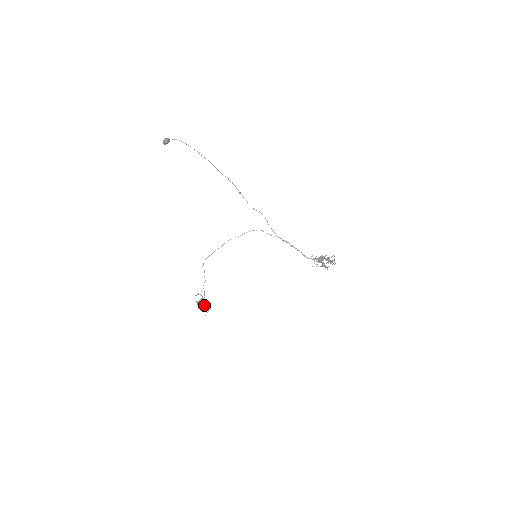
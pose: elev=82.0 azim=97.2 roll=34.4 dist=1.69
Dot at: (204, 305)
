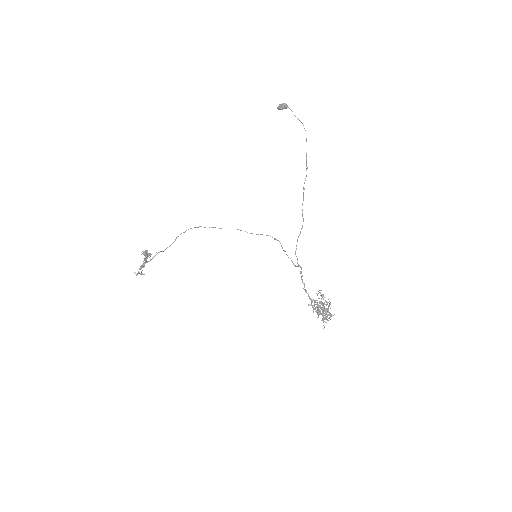
Dot at: (144, 264)
